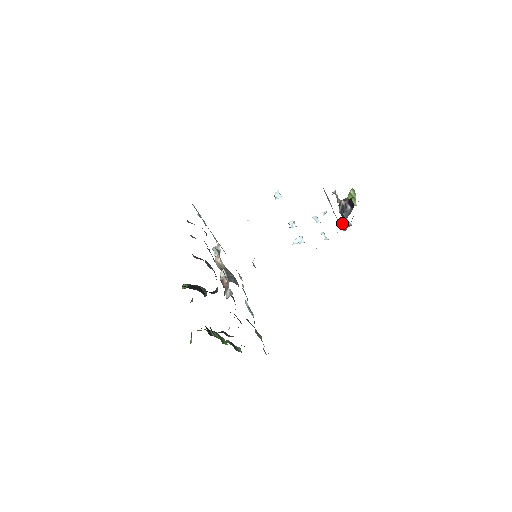
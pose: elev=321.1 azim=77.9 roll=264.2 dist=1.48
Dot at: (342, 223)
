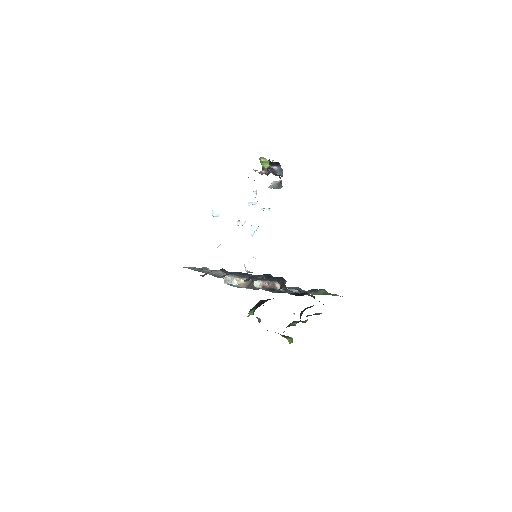
Dot at: (273, 186)
